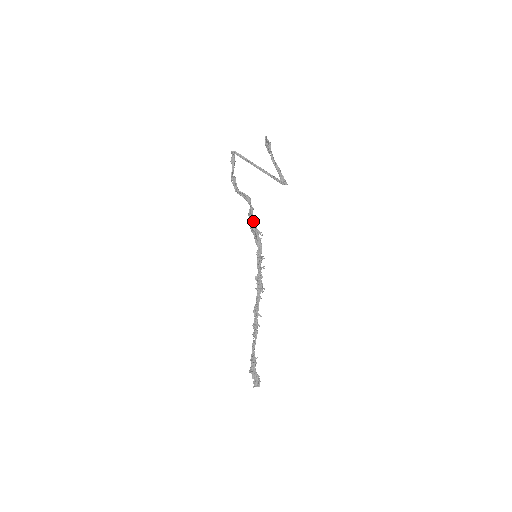
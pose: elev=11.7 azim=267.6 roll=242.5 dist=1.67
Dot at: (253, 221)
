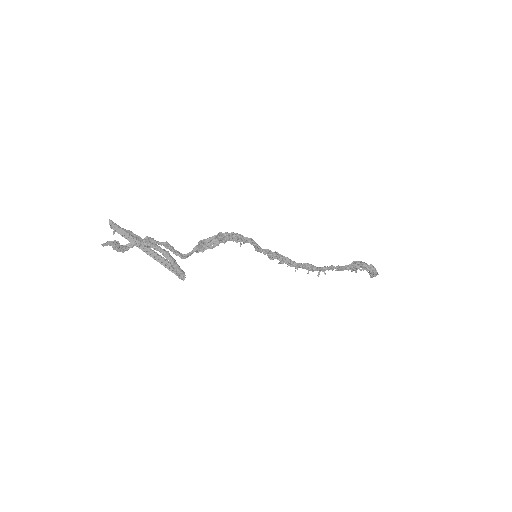
Dot at: (217, 239)
